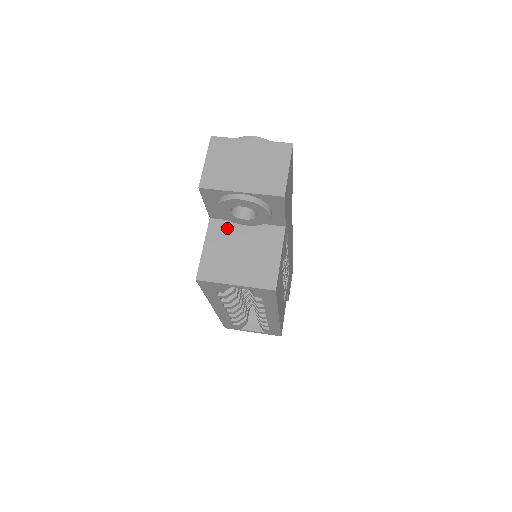
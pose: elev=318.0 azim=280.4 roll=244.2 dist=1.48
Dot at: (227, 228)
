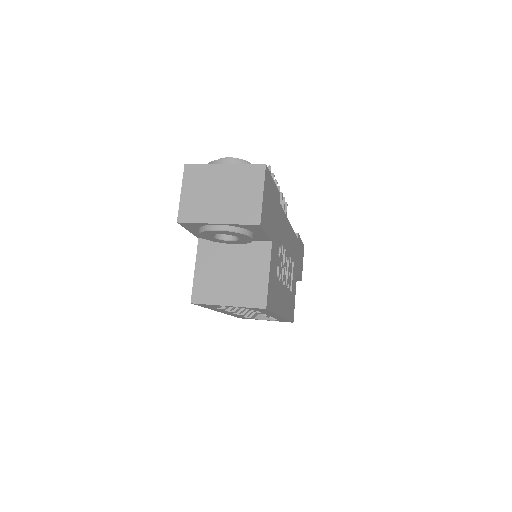
Dot at: (216, 248)
